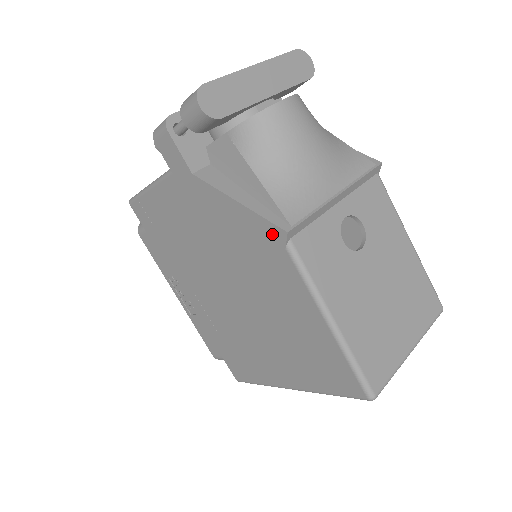
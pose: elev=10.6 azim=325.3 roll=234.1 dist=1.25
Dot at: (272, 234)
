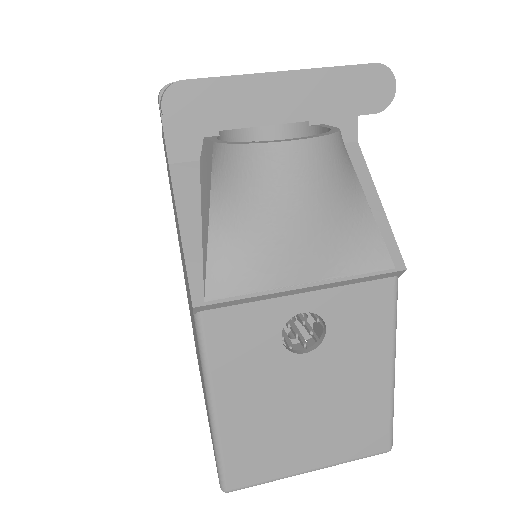
Dot at: occluded
